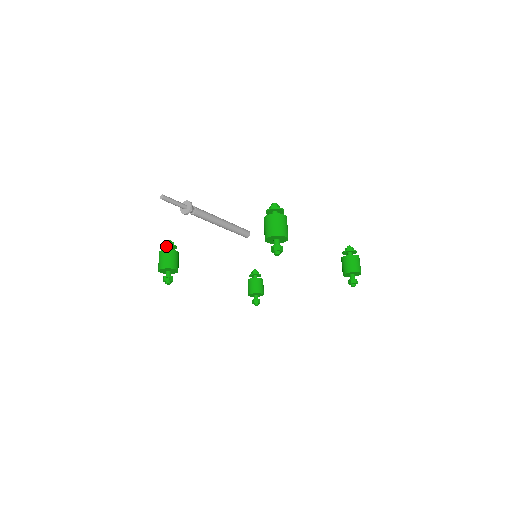
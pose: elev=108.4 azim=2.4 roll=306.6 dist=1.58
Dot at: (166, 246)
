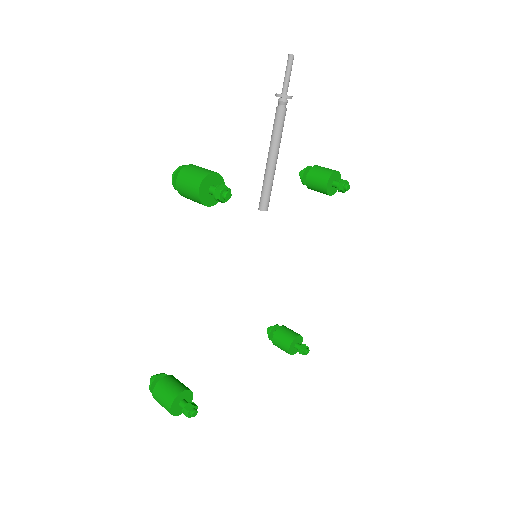
Dot at: occluded
